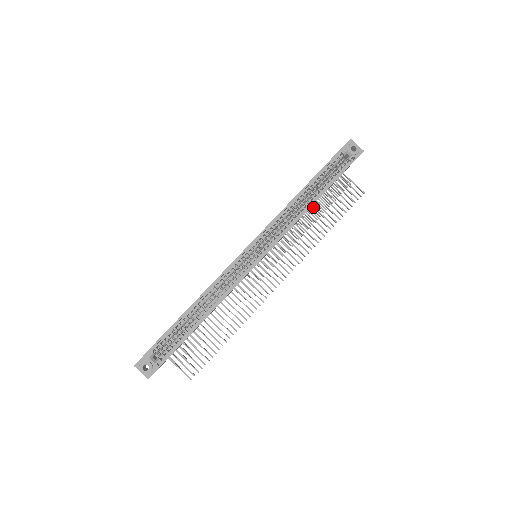
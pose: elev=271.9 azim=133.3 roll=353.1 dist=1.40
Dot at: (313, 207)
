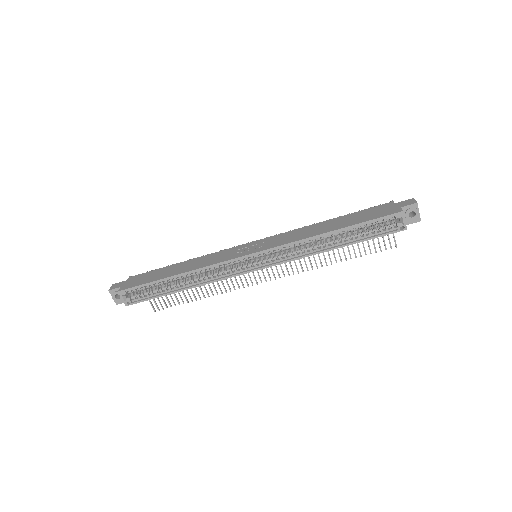
Dot at: occluded
